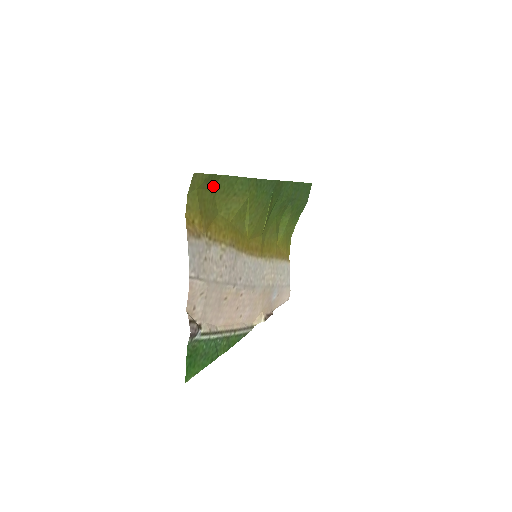
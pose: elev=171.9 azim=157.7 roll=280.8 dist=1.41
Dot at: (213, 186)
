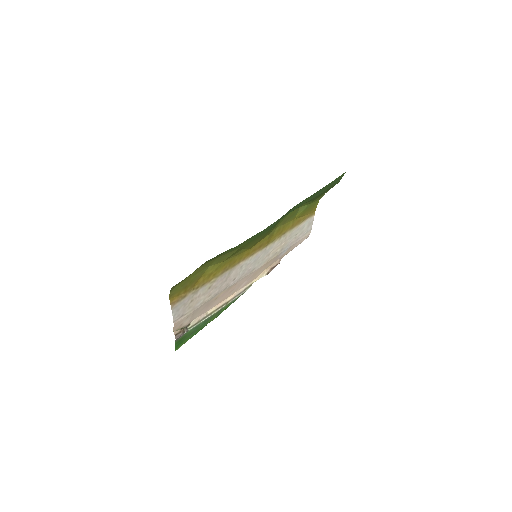
Dot at: (199, 267)
